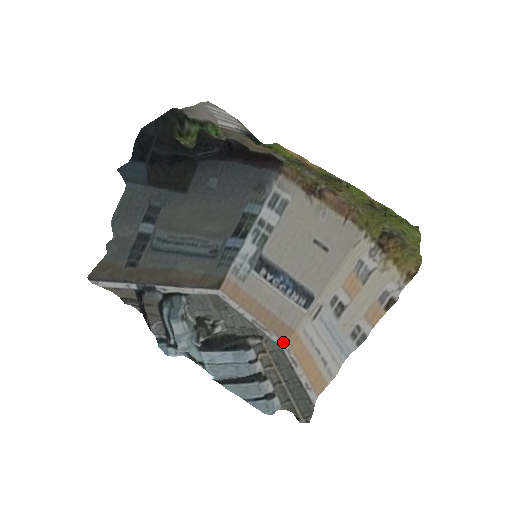
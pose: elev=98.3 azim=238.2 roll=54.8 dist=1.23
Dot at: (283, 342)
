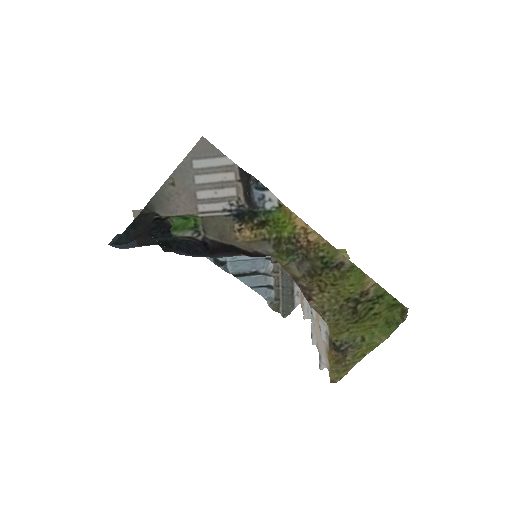
Dot at: occluded
